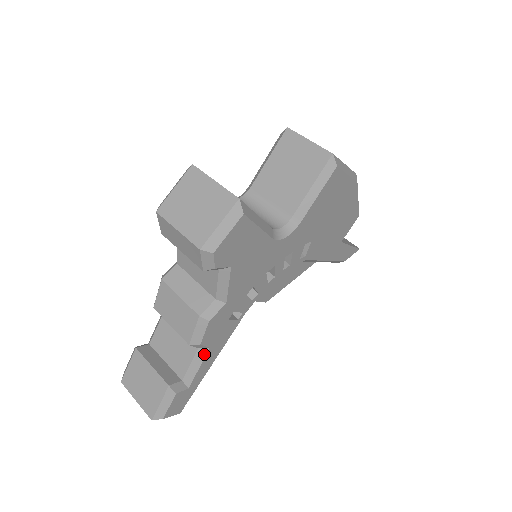
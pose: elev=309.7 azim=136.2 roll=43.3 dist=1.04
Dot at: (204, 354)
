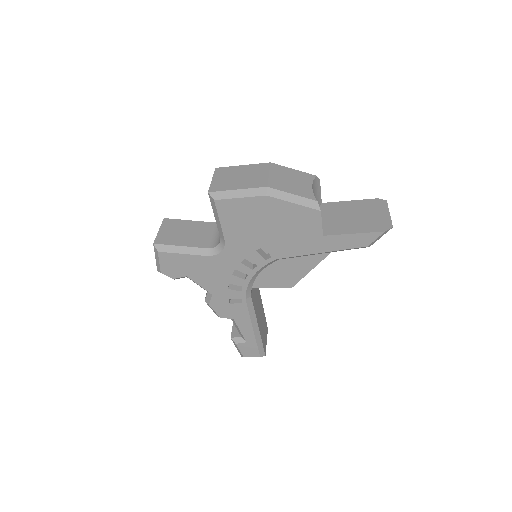
Dot at: (235, 323)
